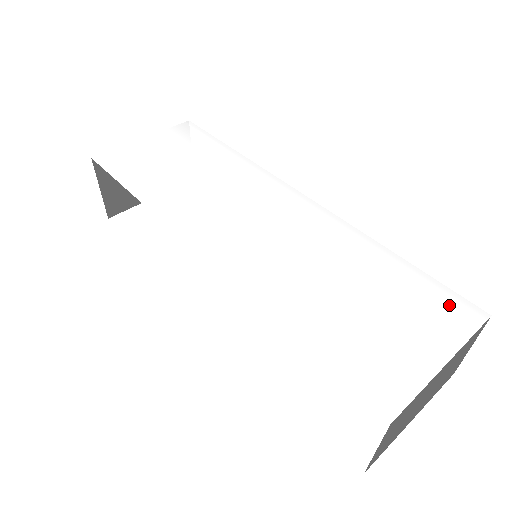
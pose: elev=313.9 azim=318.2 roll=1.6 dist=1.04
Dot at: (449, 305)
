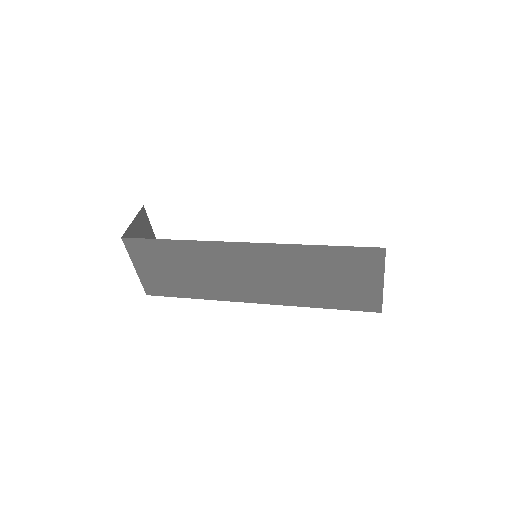
Dot at: occluded
